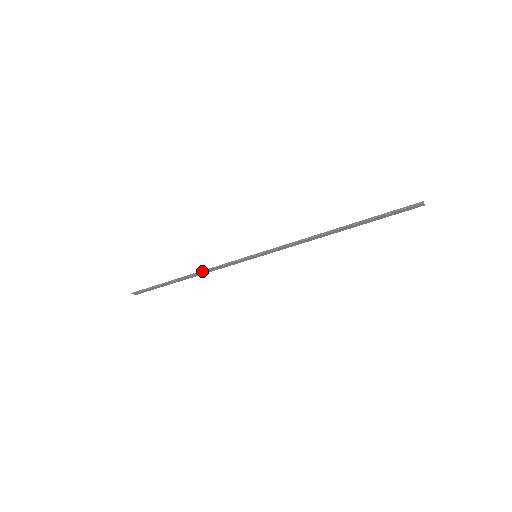
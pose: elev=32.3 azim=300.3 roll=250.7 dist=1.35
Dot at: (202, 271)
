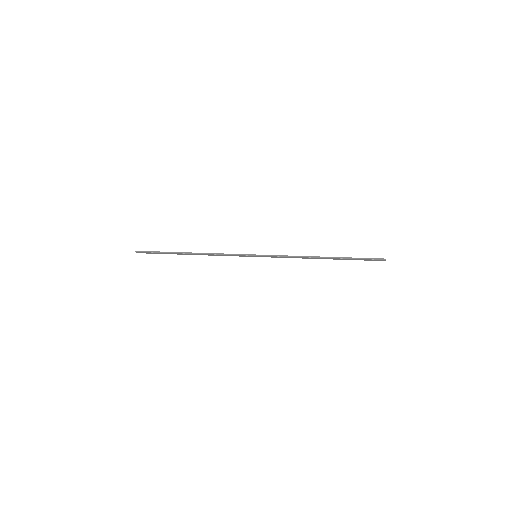
Dot at: (208, 253)
